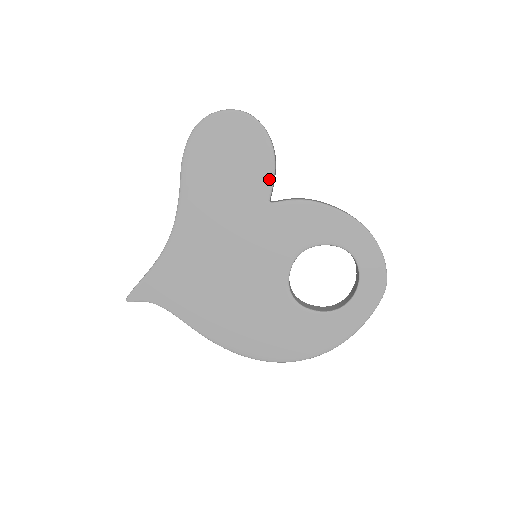
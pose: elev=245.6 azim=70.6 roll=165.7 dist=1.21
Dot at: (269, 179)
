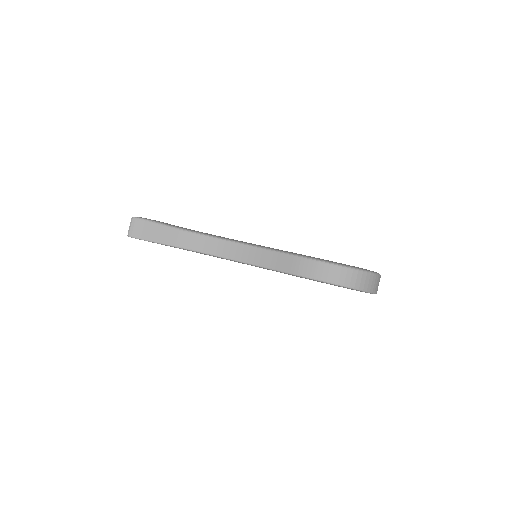
Dot at: occluded
